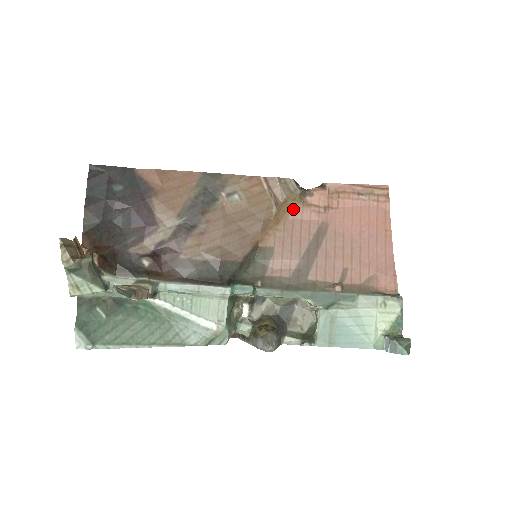
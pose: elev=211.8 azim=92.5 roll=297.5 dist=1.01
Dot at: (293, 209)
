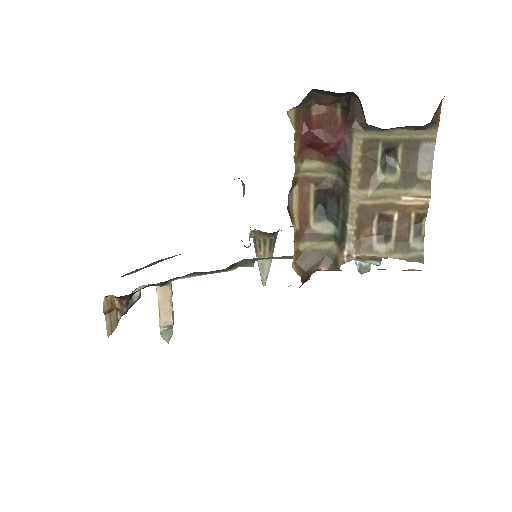
Dot at: occluded
